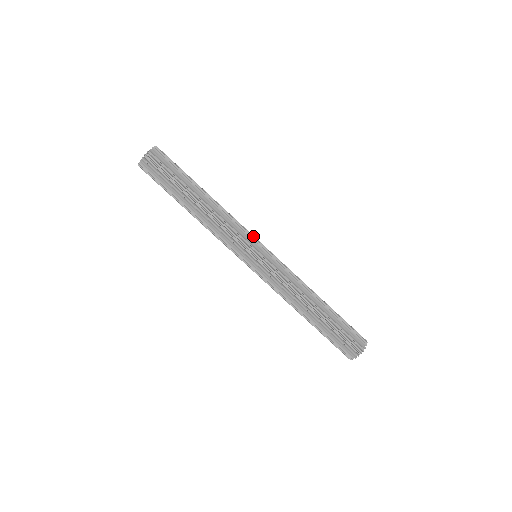
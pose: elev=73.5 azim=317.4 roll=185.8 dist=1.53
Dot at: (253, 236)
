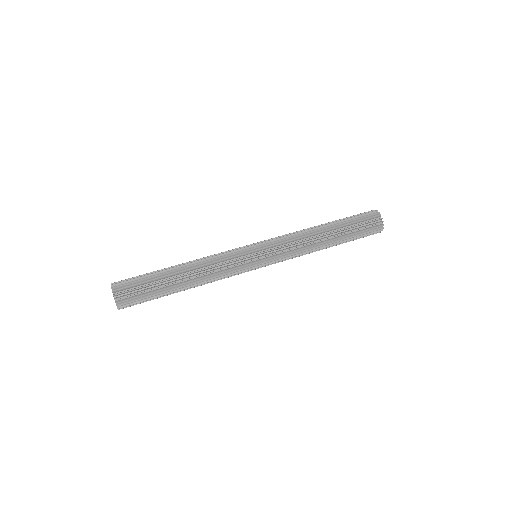
Dot at: (238, 248)
